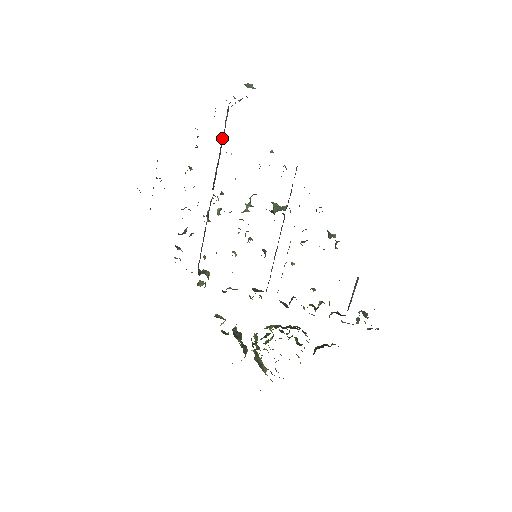
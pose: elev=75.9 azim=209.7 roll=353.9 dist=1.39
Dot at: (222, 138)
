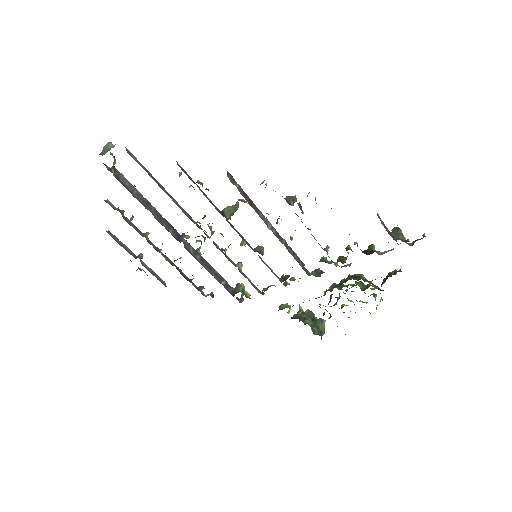
Dot at: (138, 198)
